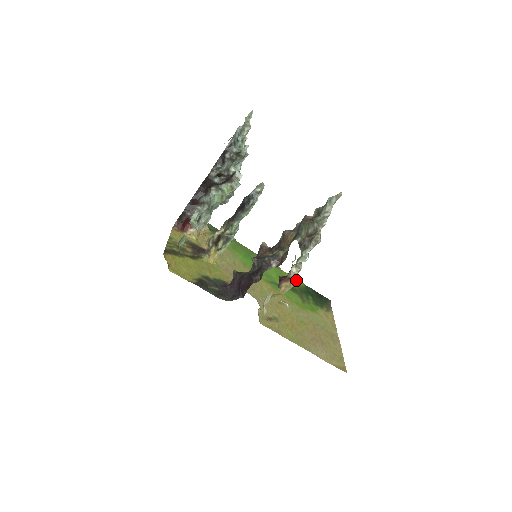
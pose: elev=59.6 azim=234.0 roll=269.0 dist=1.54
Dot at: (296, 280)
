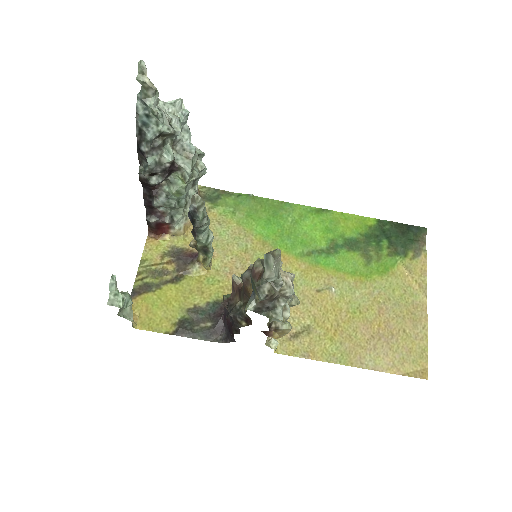
Dot at: (361, 219)
